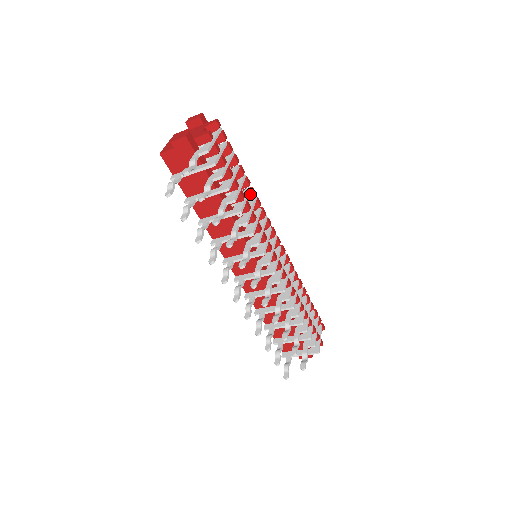
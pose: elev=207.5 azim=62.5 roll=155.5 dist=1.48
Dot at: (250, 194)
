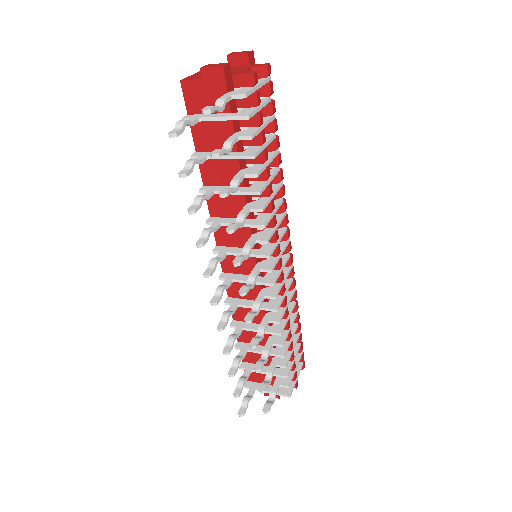
Dot at: (276, 176)
